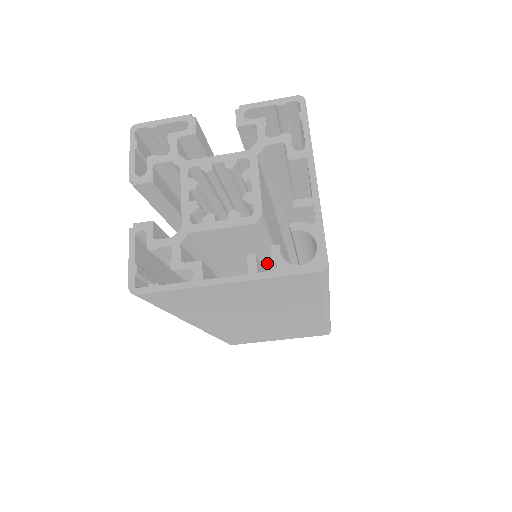
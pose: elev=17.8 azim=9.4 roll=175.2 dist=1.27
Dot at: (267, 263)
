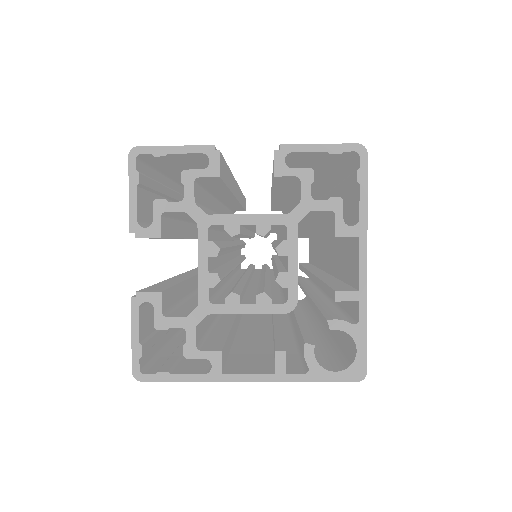
Dot at: occluded
